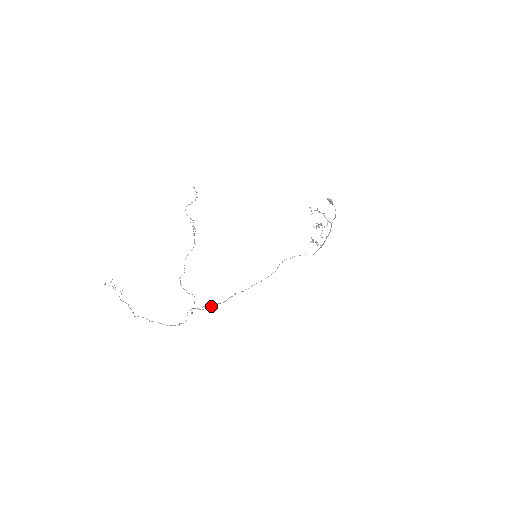
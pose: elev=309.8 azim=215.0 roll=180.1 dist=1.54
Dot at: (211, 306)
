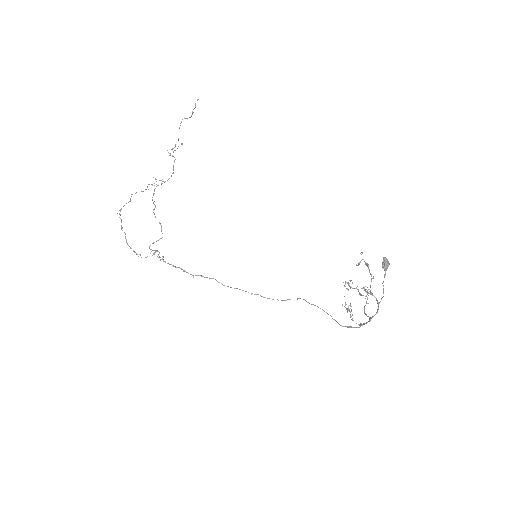
Dot at: occluded
